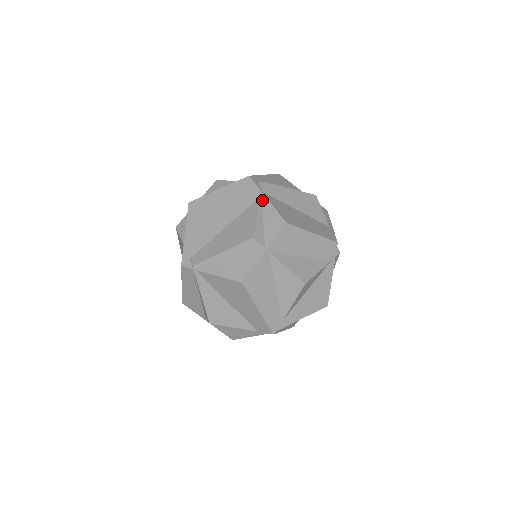
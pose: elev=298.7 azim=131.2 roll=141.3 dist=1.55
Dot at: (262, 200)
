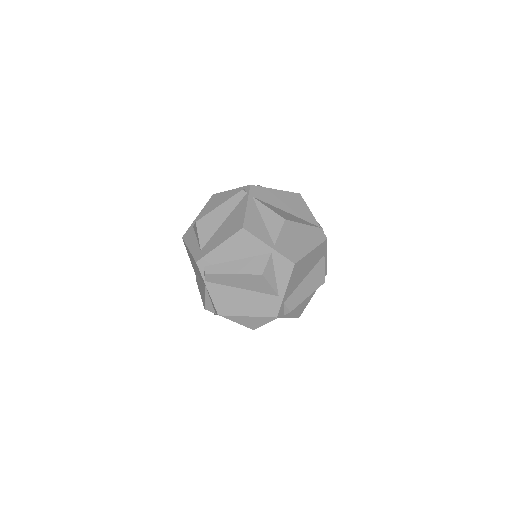
Dot at: (206, 287)
